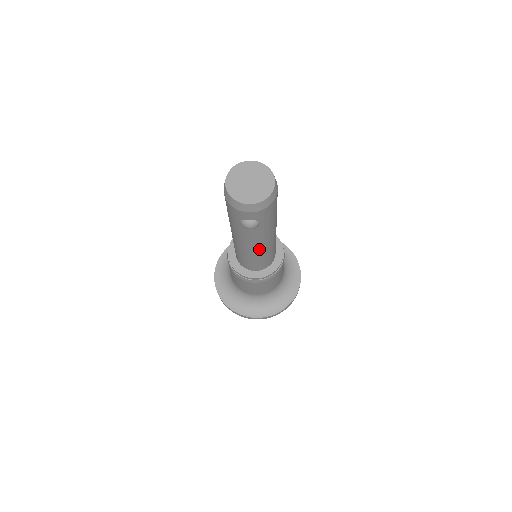
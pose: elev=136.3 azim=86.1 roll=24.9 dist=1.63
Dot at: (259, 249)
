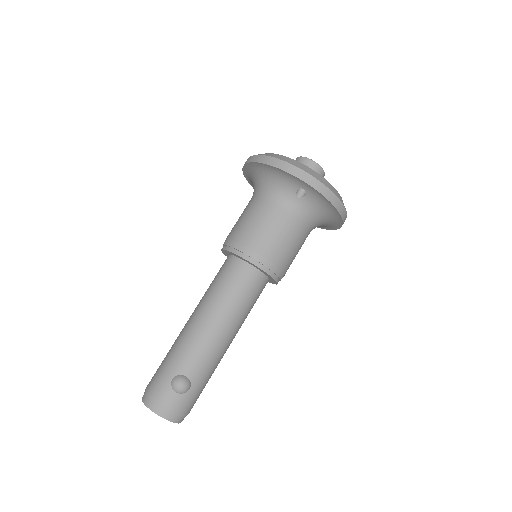
Dot at: occluded
